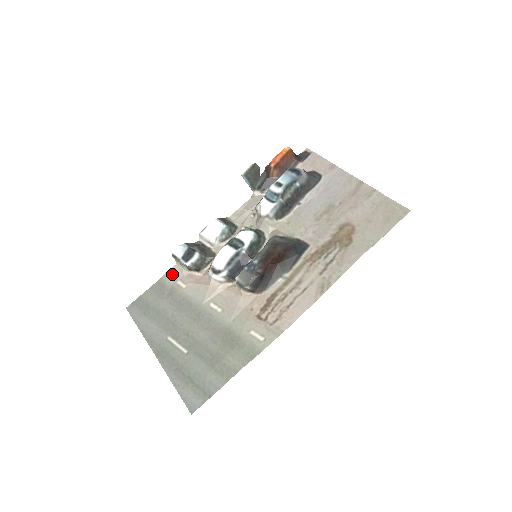
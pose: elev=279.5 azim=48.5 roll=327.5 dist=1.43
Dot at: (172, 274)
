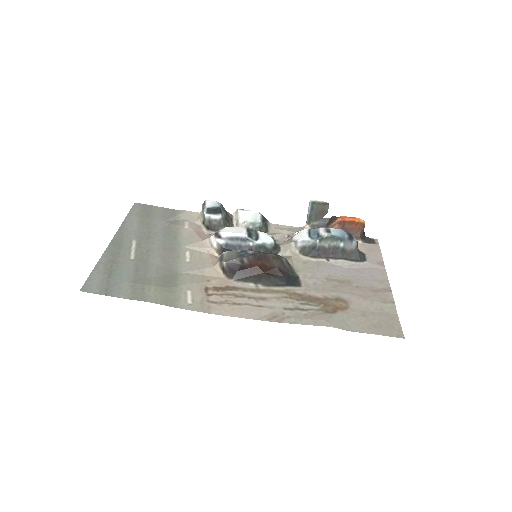
Dot at: (189, 215)
